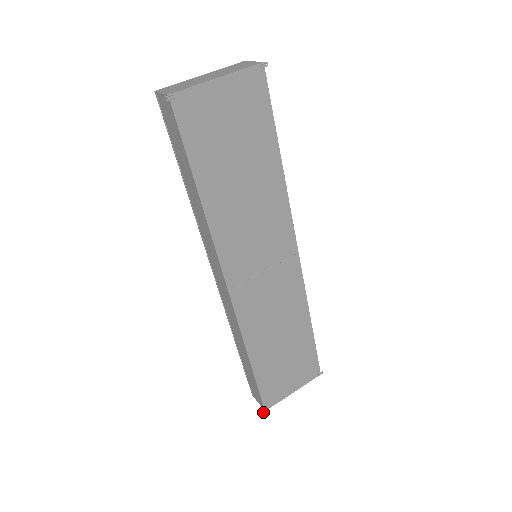
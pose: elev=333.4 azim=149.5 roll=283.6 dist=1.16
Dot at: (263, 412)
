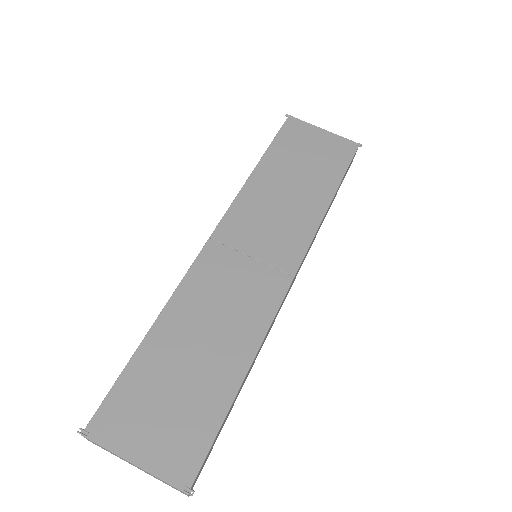
Dot at: occluded
